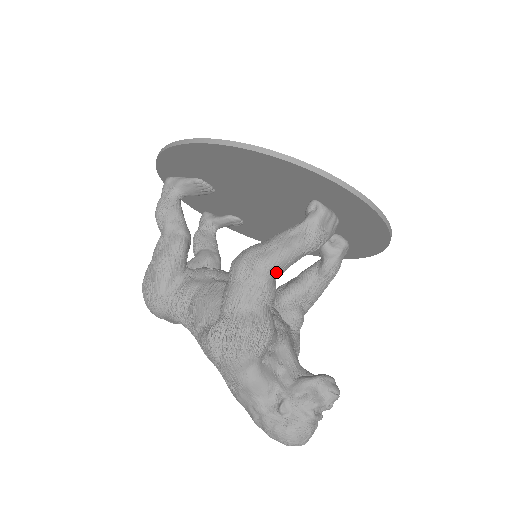
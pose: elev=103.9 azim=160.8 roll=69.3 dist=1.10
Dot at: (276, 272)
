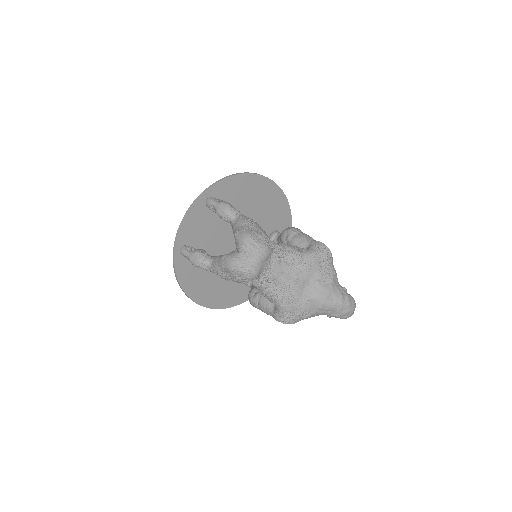
Dot at: occluded
